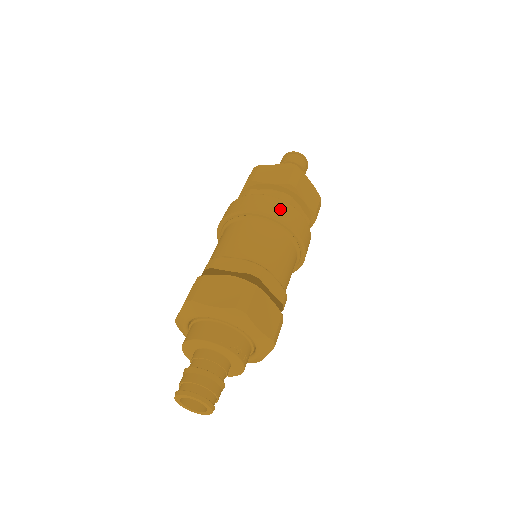
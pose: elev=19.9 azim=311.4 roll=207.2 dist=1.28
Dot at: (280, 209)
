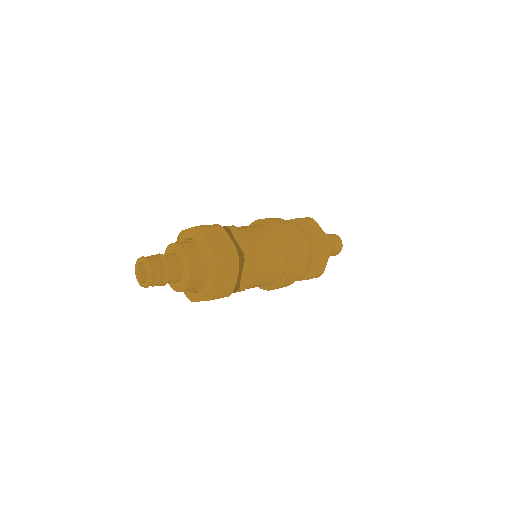
Dot at: (277, 220)
